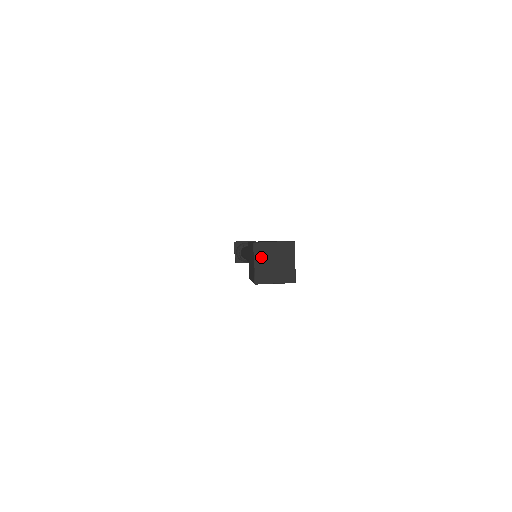
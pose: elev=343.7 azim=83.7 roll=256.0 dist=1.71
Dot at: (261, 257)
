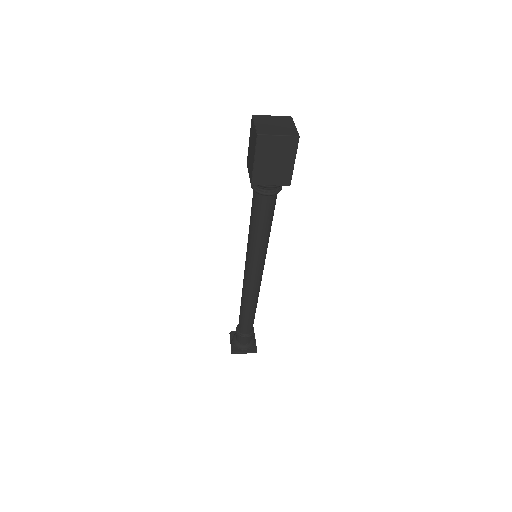
Dot at: (261, 121)
